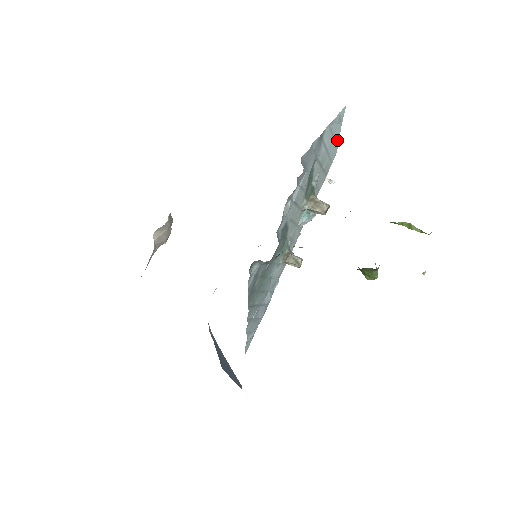
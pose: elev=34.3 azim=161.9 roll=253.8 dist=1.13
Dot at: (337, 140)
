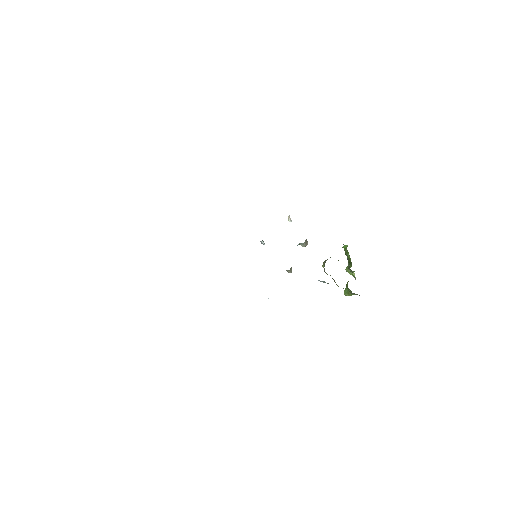
Dot at: occluded
